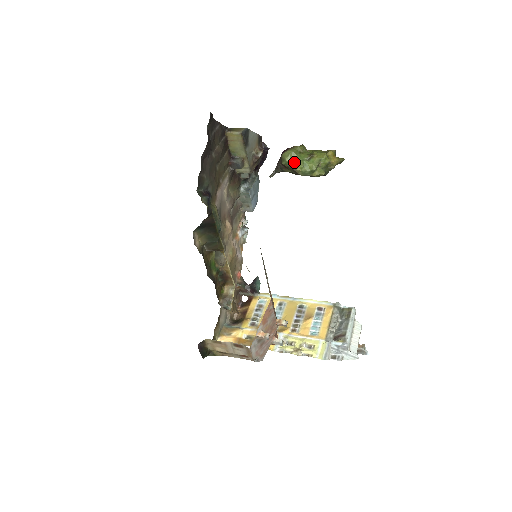
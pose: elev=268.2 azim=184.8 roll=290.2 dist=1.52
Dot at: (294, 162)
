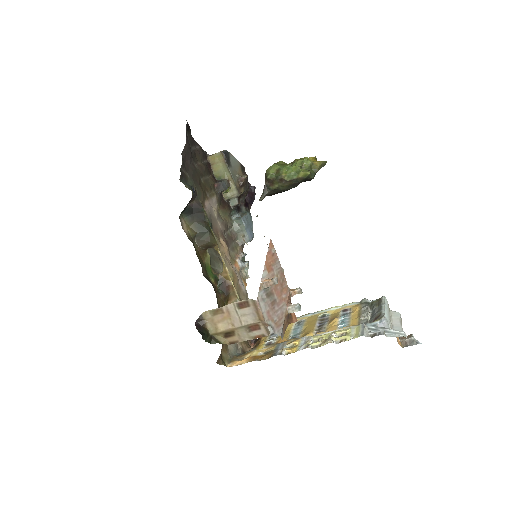
Dot at: (278, 171)
